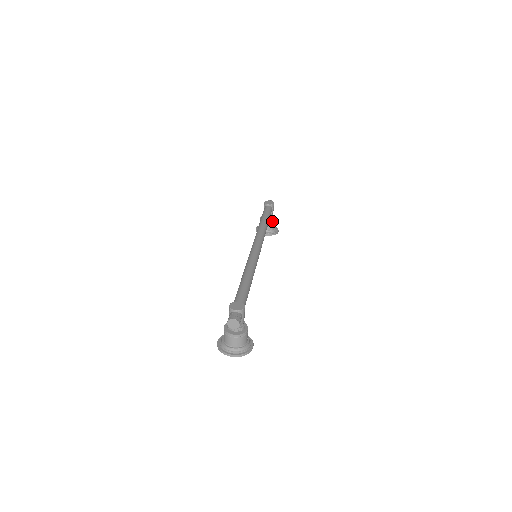
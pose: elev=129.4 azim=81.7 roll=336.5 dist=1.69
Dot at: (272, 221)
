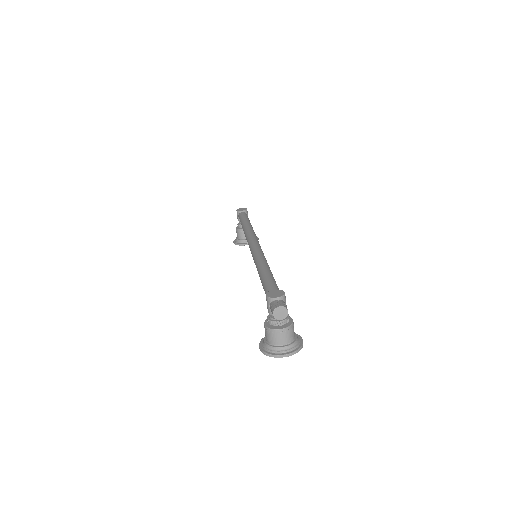
Dot at: occluded
